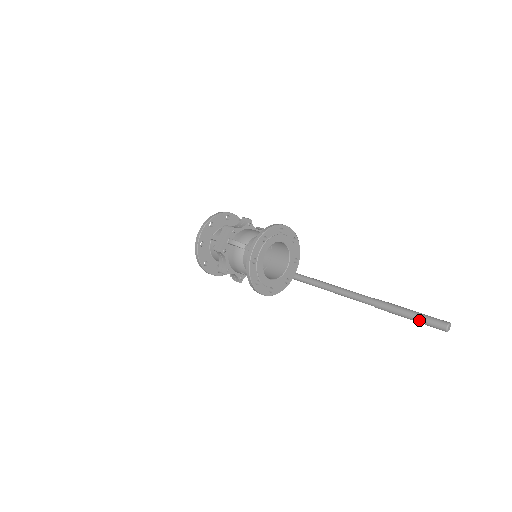
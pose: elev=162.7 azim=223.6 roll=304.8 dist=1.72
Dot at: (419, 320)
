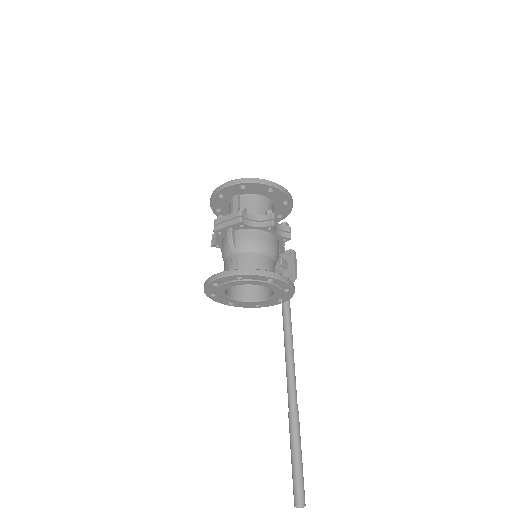
Dot at: (292, 471)
